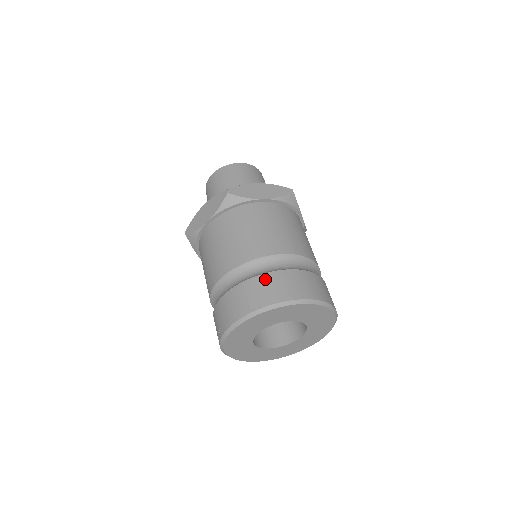
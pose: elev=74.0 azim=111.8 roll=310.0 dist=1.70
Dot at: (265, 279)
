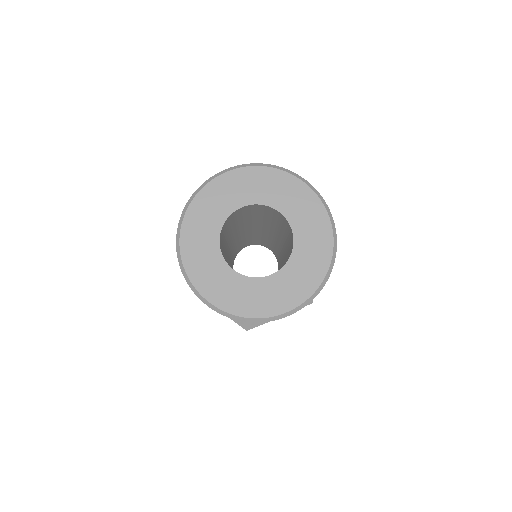
Dot at: occluded
